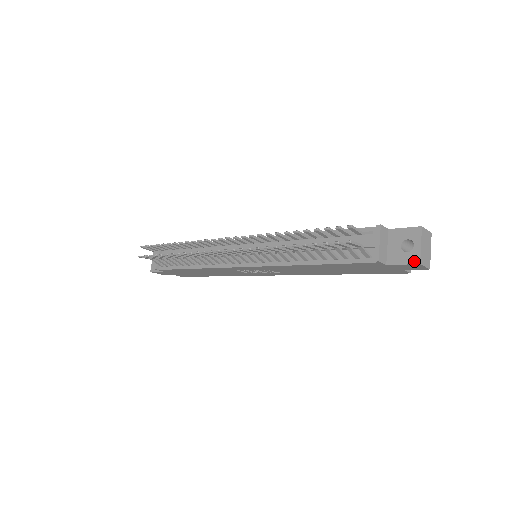
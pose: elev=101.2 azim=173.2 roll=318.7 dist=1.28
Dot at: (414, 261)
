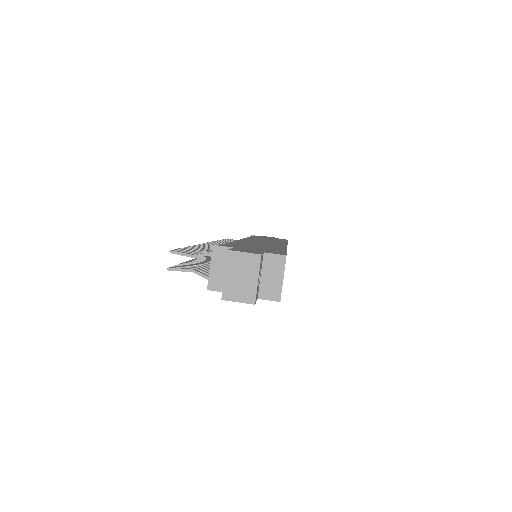
Dot at: (222, 294)
